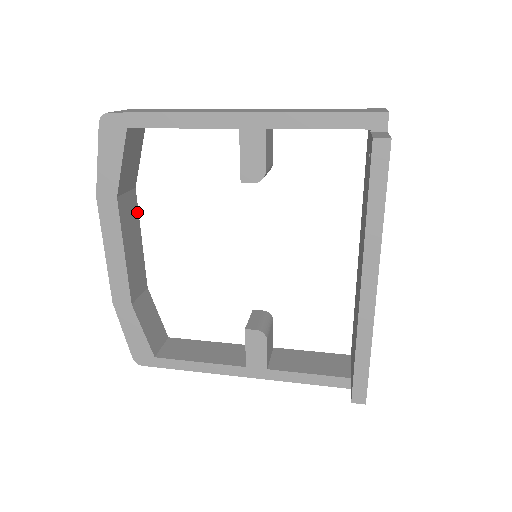
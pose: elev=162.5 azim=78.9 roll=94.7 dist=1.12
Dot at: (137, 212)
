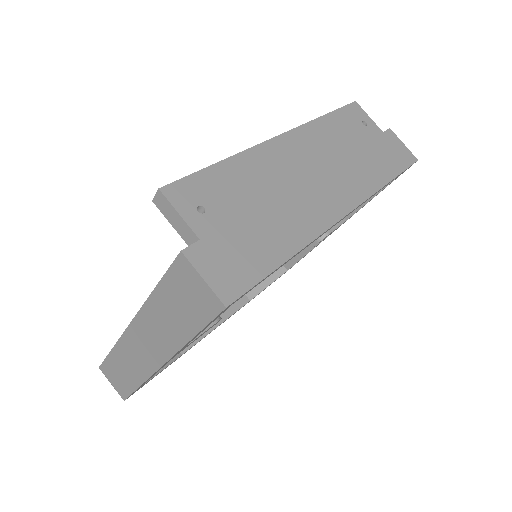
Dot at: (235, 310)
